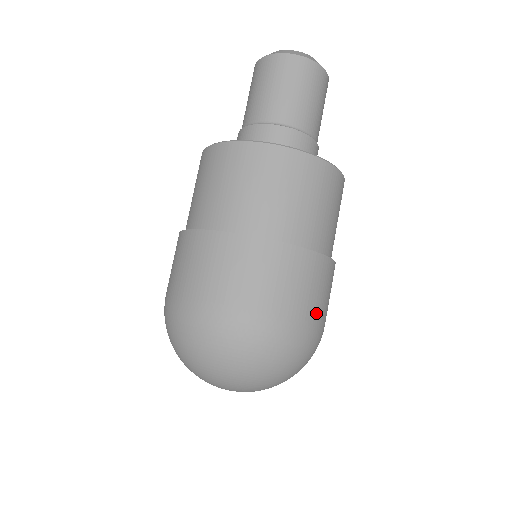
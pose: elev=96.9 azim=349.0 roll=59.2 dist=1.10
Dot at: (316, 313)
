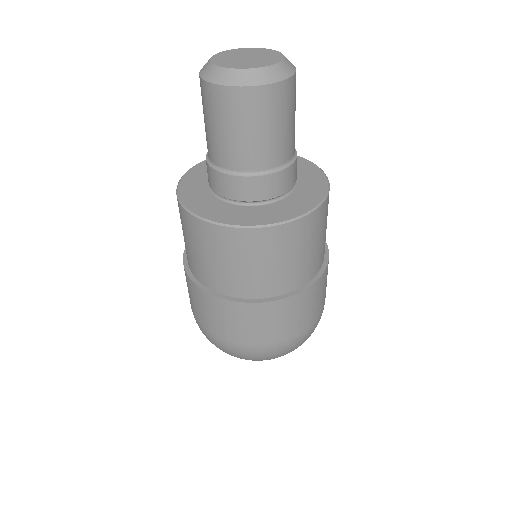
Dot at: (324, 302)
